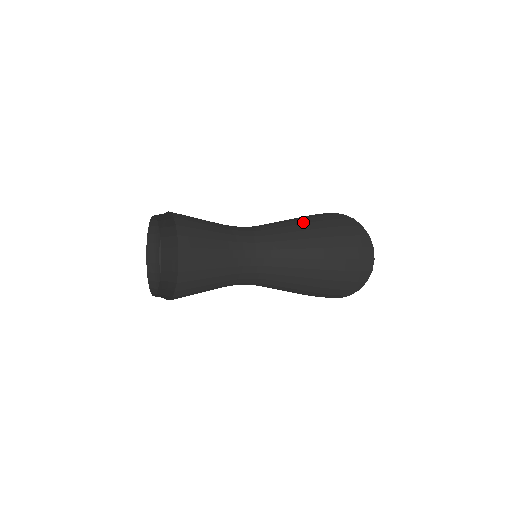
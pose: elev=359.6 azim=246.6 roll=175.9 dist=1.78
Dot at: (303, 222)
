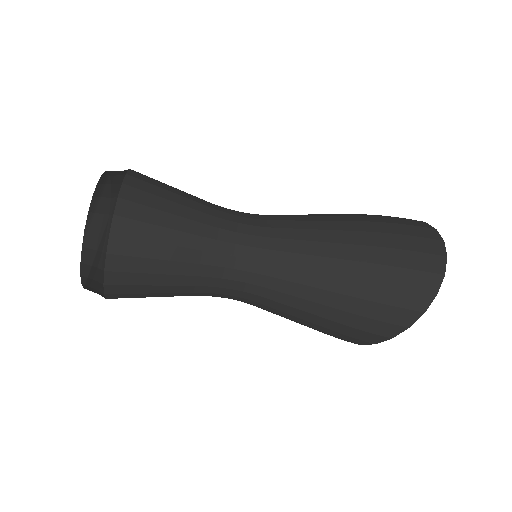
Dot at: occluded
